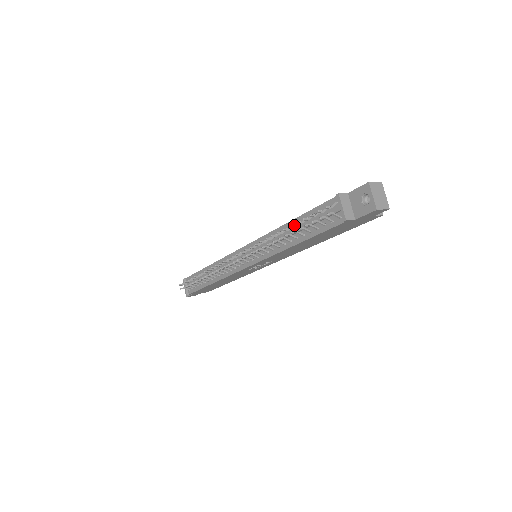
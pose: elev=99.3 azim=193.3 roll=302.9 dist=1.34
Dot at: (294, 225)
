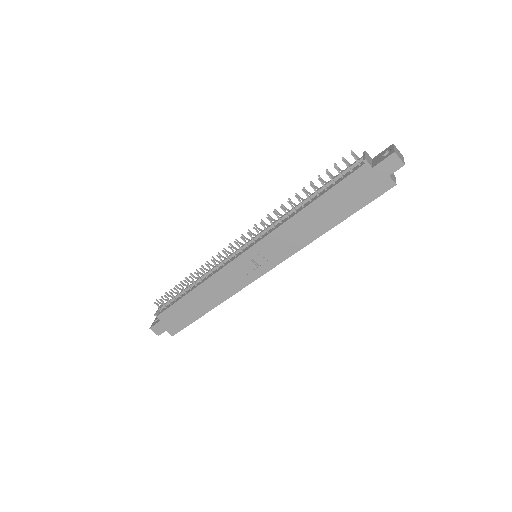
Dot at: (314, 186)
